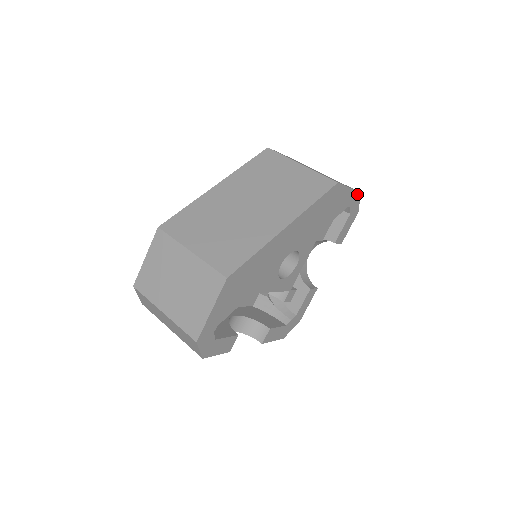
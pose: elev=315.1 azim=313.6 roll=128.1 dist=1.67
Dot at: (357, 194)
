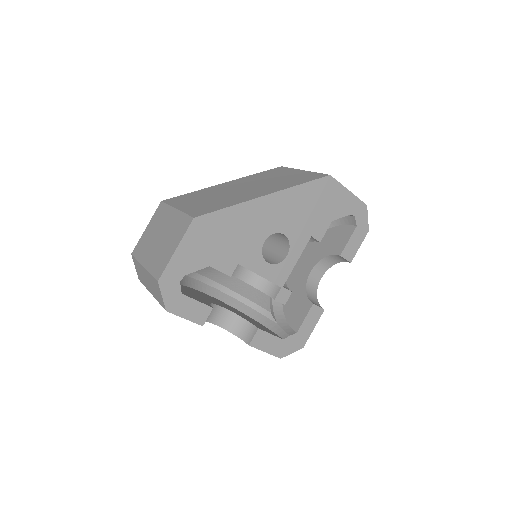
Dot at: (362, 205)
